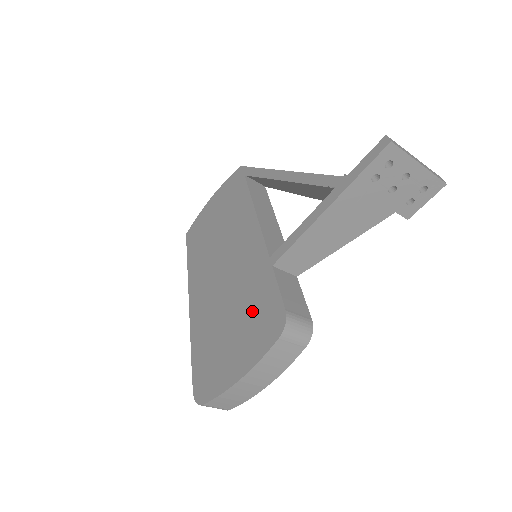
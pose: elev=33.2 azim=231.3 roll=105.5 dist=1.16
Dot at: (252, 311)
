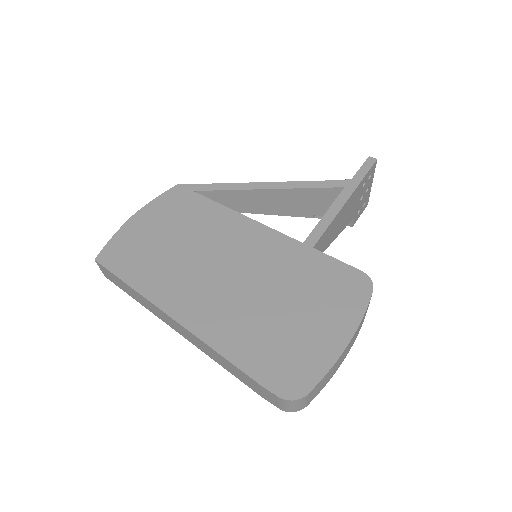
Dot at: (316, 286)
